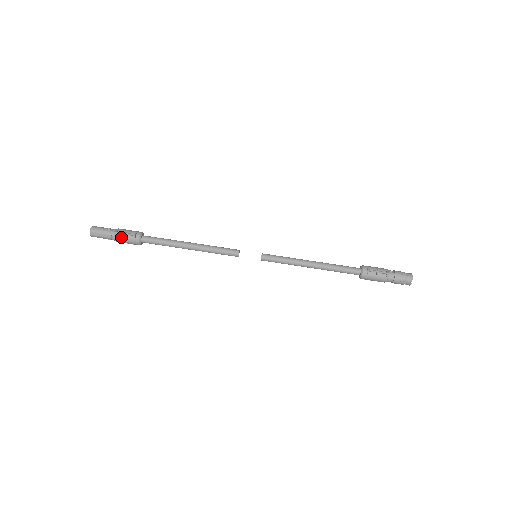
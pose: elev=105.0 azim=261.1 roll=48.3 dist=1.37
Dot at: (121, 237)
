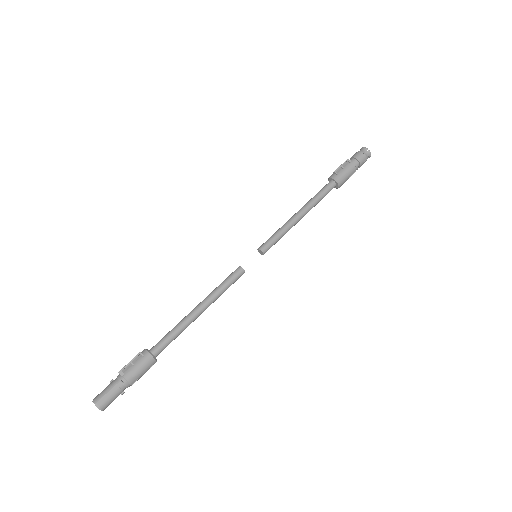
Dot at: (130, 371)
